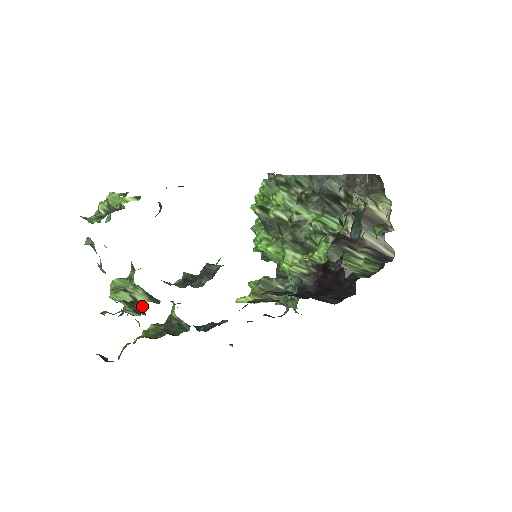
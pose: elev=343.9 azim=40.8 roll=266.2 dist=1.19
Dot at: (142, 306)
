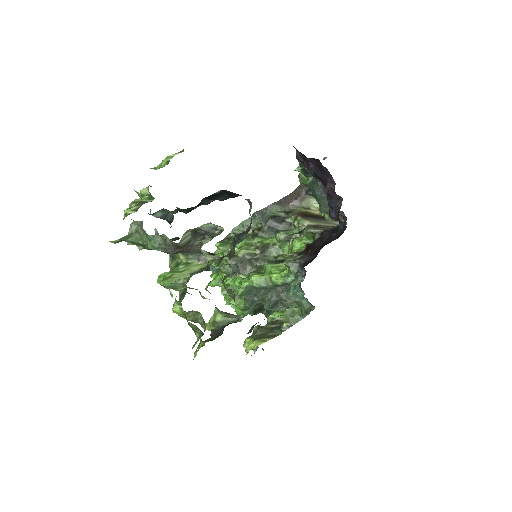
Dot at: (204, 270)
